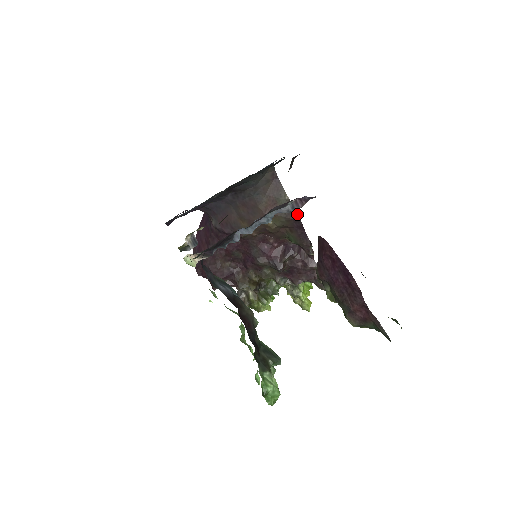
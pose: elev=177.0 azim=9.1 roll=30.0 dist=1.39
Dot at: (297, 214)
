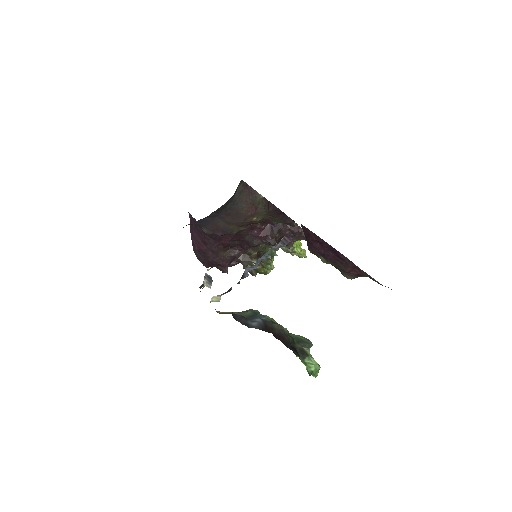
Dot at: (275, 206)
